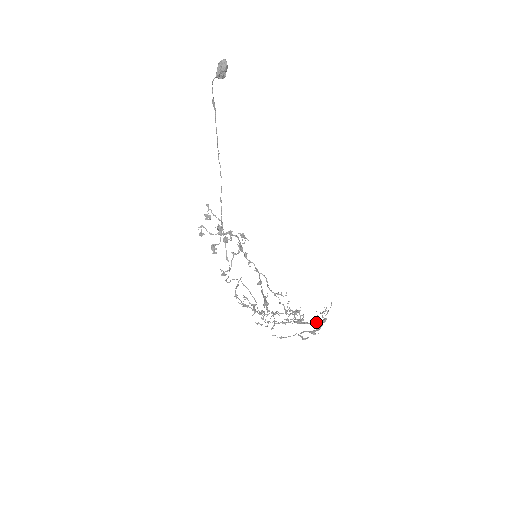
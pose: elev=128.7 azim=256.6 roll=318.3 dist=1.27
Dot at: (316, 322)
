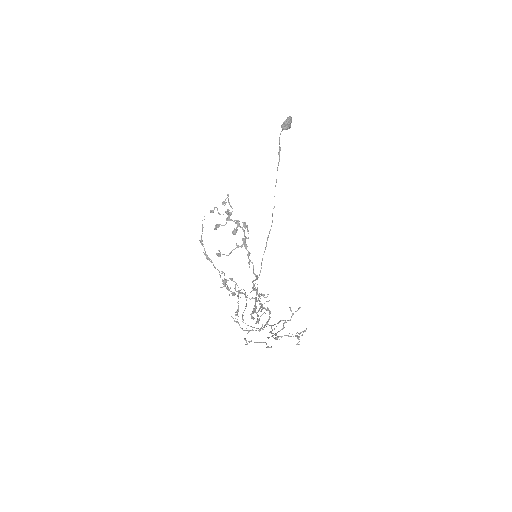
Dot at: occluded
